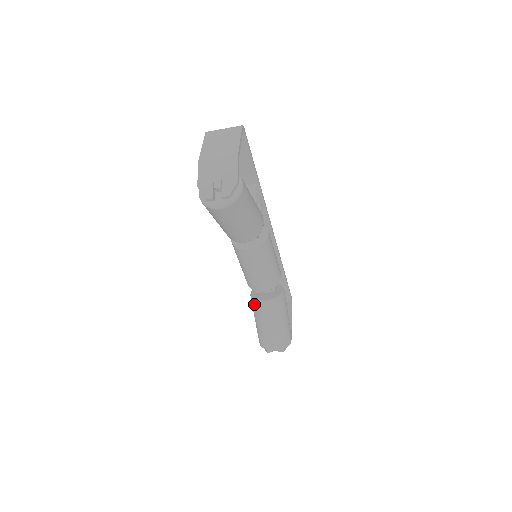
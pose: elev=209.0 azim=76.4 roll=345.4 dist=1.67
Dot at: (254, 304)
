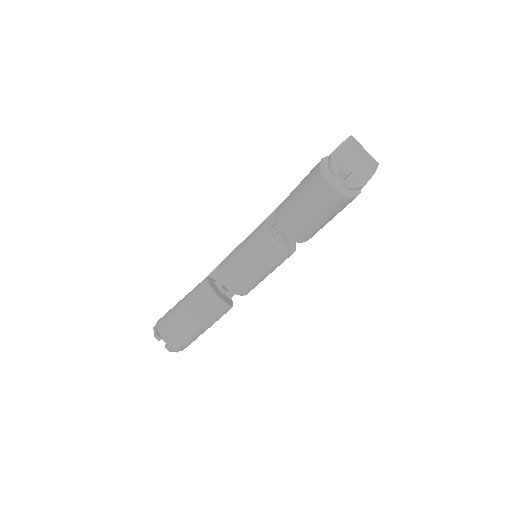
Dot at: (203, 288)
